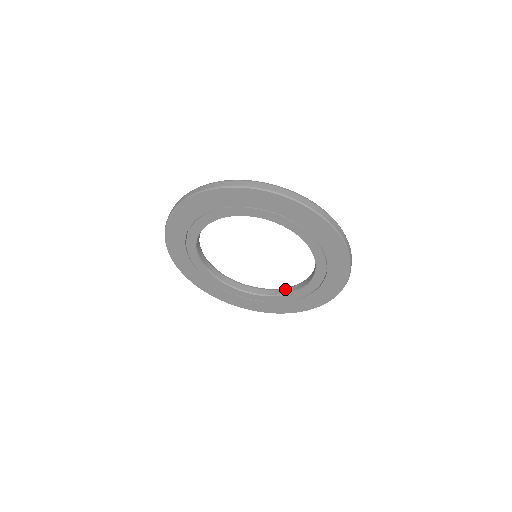
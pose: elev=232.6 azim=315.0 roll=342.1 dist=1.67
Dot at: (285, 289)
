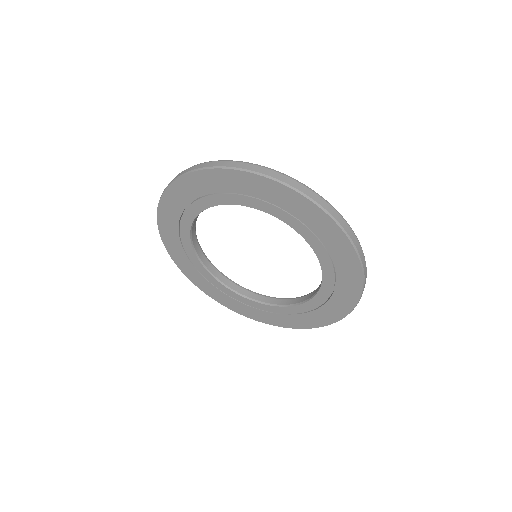
Dot at: (315, 290)
